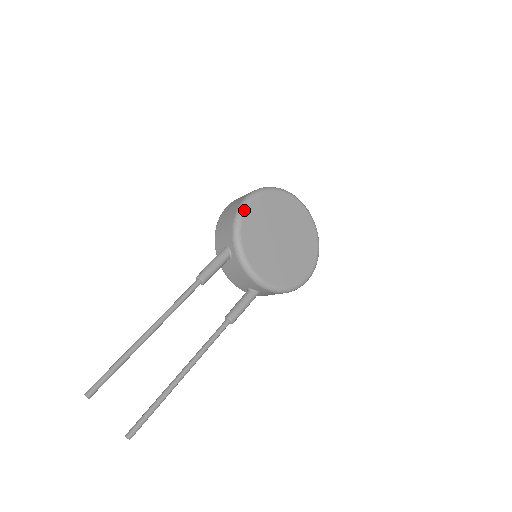
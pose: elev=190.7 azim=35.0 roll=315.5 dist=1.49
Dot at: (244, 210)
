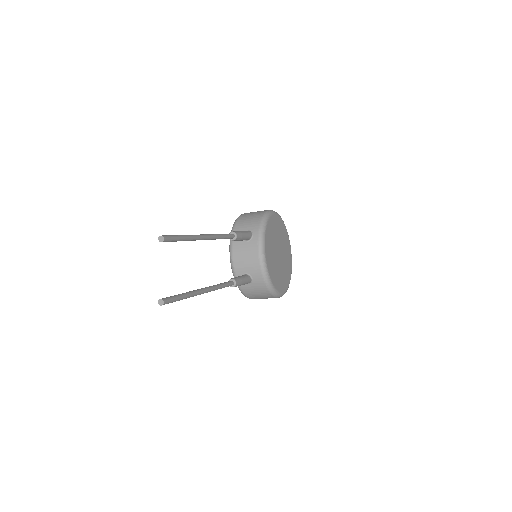
Dot at: (271, 215)
